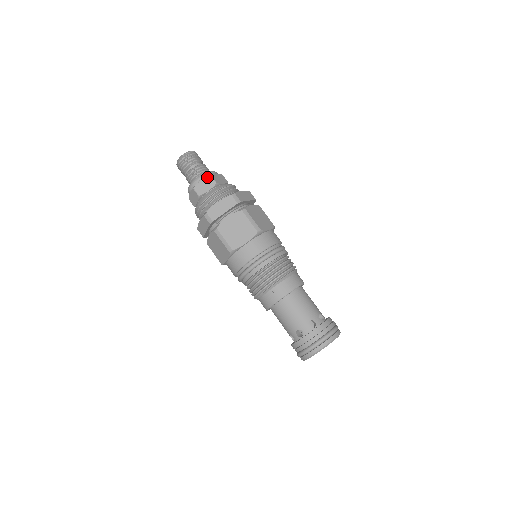
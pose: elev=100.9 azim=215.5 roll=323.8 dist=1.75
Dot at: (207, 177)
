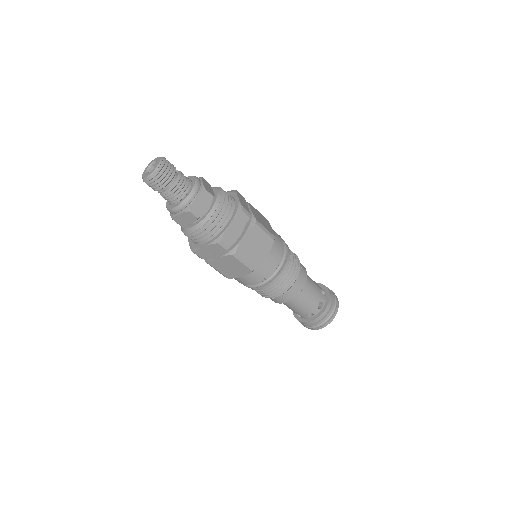
Dot at: (185, 212)
